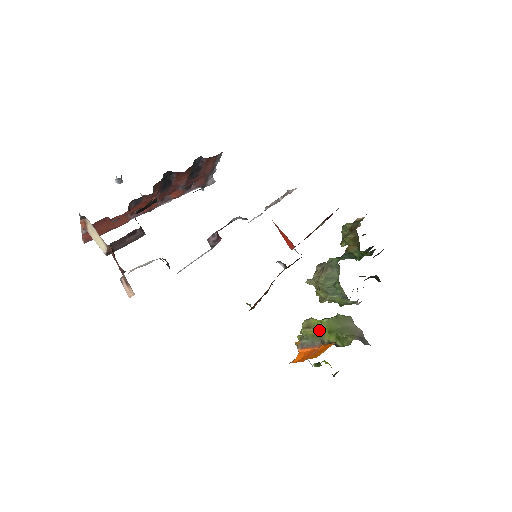
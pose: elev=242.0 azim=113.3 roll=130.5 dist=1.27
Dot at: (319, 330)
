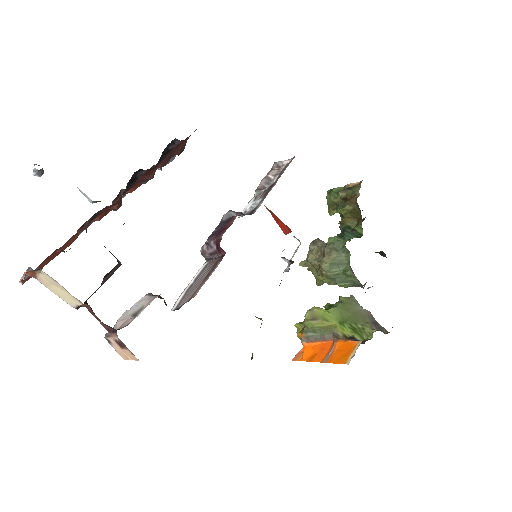
Dot at: (328, 322)
